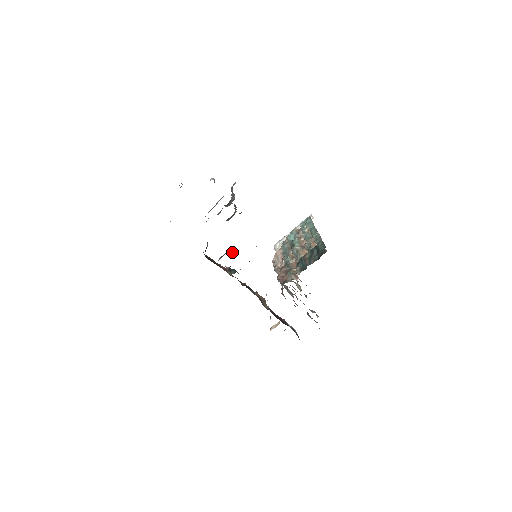
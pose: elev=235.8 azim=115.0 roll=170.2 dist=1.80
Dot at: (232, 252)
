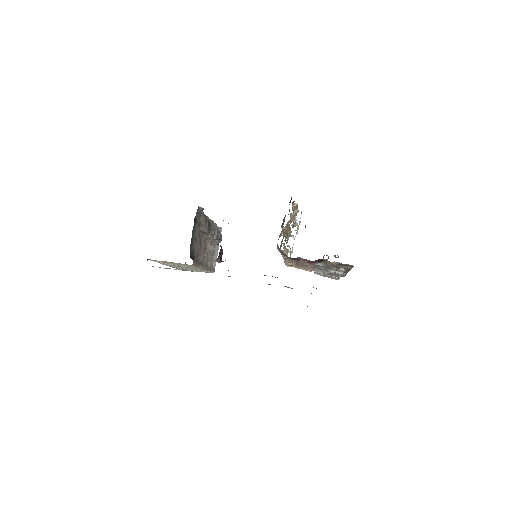
Dot at: occluded
